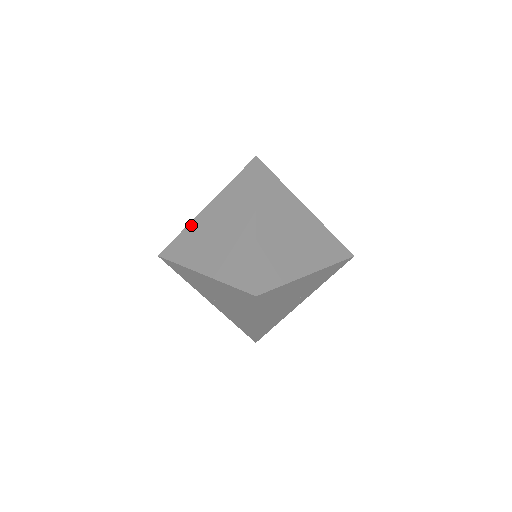
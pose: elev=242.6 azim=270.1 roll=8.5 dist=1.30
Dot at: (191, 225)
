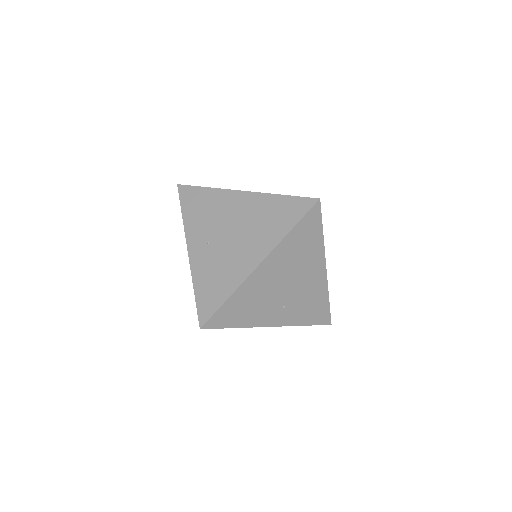
Dot at: occluded
